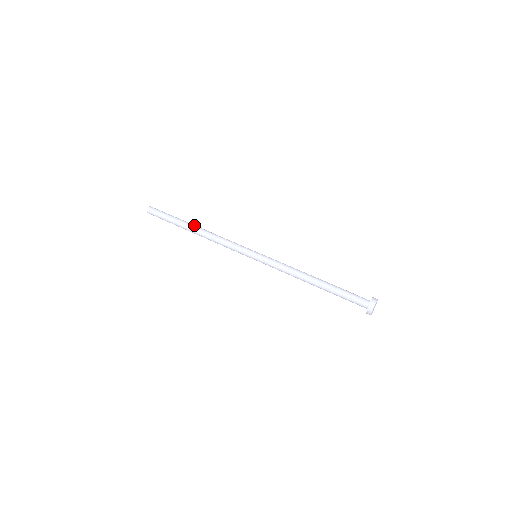
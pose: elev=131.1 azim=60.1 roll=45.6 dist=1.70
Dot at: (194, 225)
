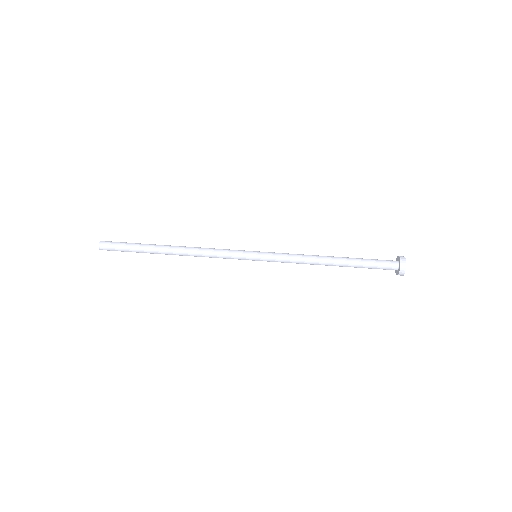
Dot at: (167, 248)
